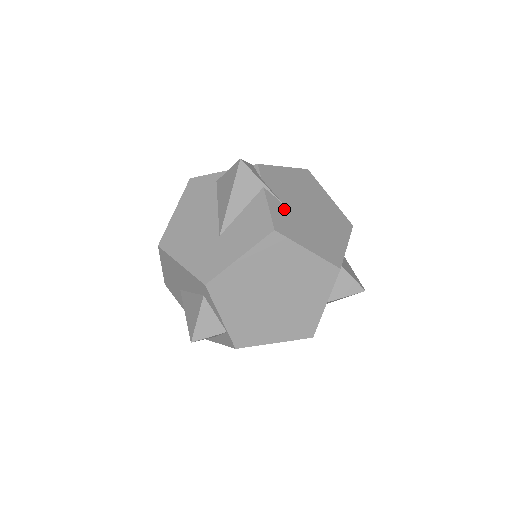
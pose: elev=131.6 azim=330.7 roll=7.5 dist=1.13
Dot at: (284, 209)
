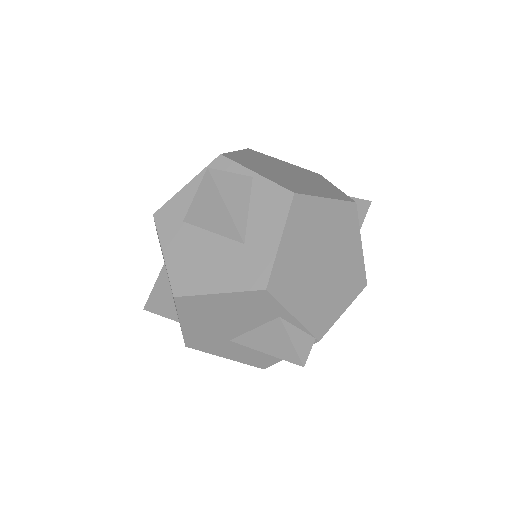
Dot at: occluded
